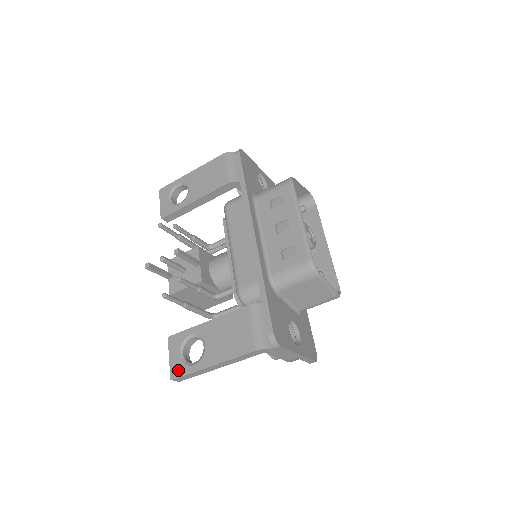
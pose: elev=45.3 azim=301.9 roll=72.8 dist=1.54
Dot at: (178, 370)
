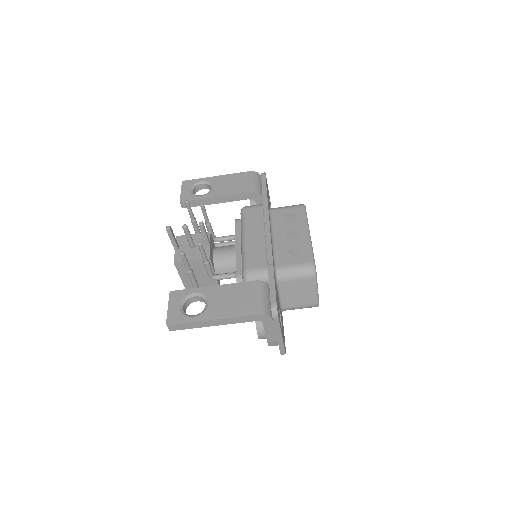
Dot at: (176, 318)
